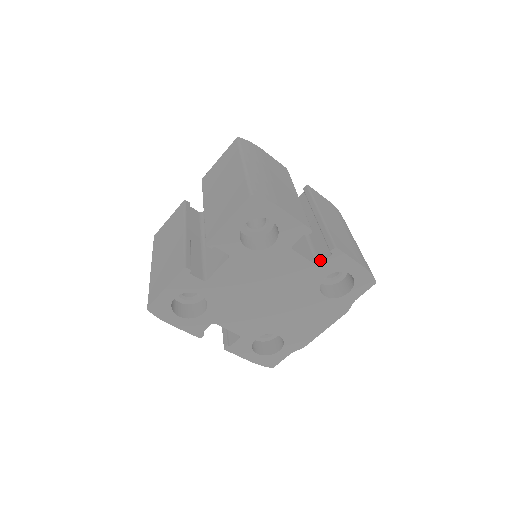
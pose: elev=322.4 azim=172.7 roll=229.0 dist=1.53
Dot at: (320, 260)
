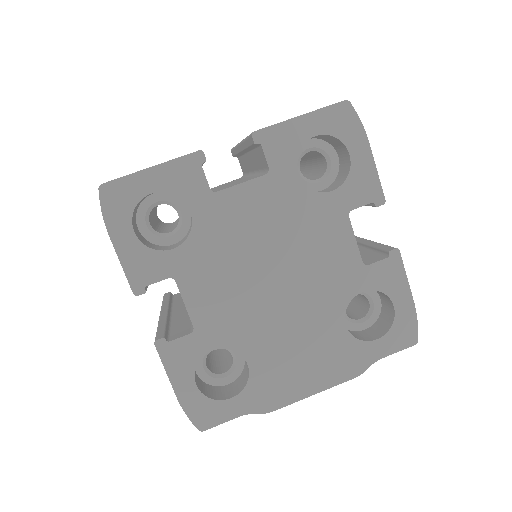
Dot at: (367, 262)
